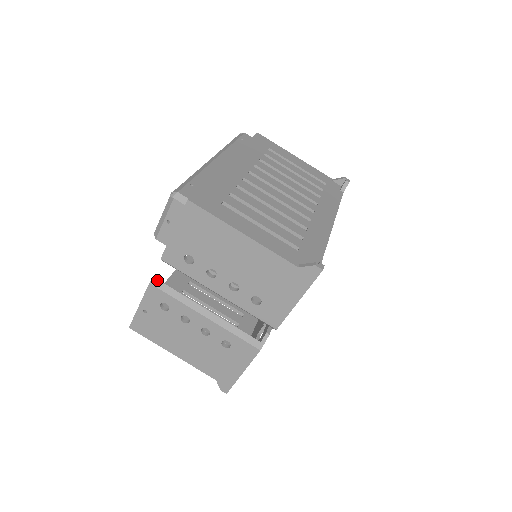
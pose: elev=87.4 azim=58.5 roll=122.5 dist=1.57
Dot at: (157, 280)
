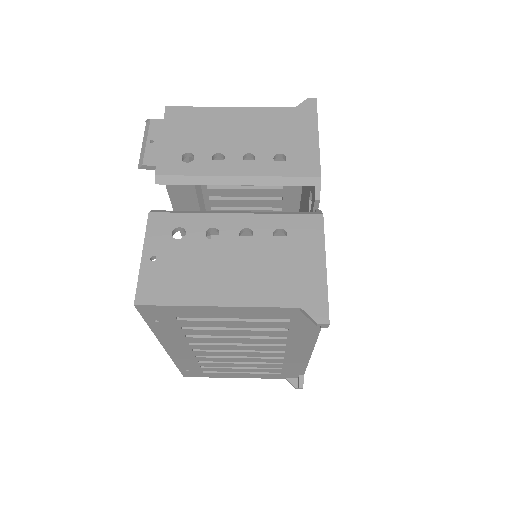
Dot at: (157, 211)
